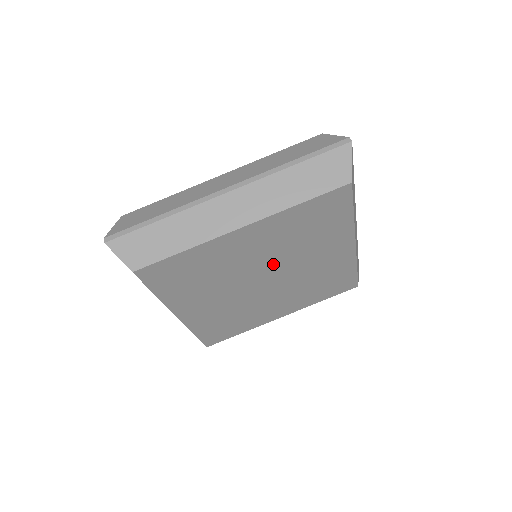
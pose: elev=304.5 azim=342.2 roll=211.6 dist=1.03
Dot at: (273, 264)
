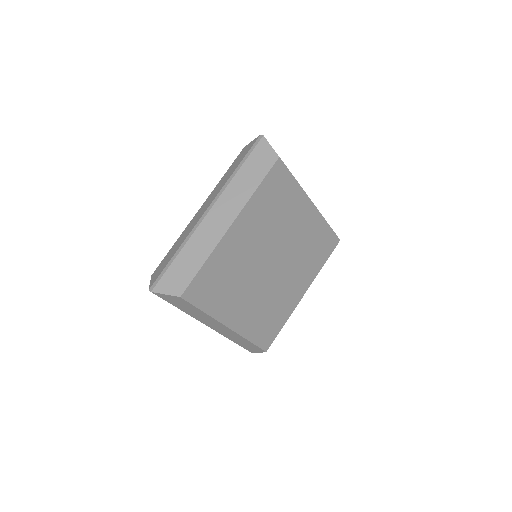
Dot at: (269, 247)
